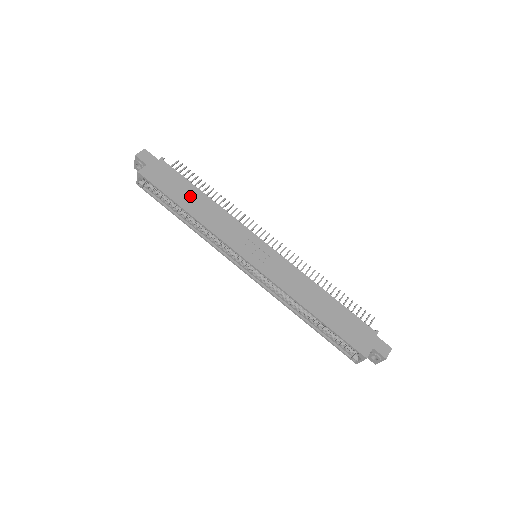
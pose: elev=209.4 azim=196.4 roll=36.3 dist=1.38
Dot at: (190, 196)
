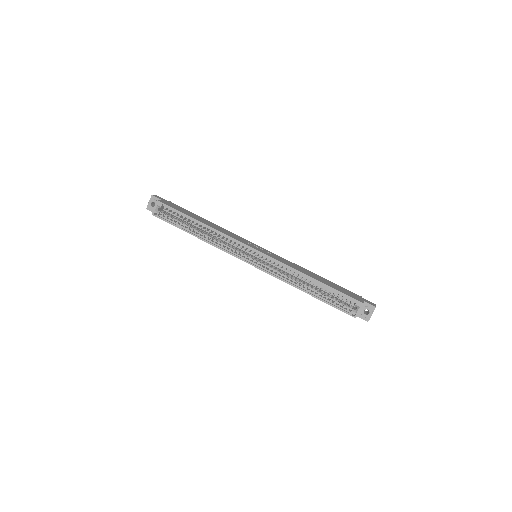
Dot at: (199, 218)
